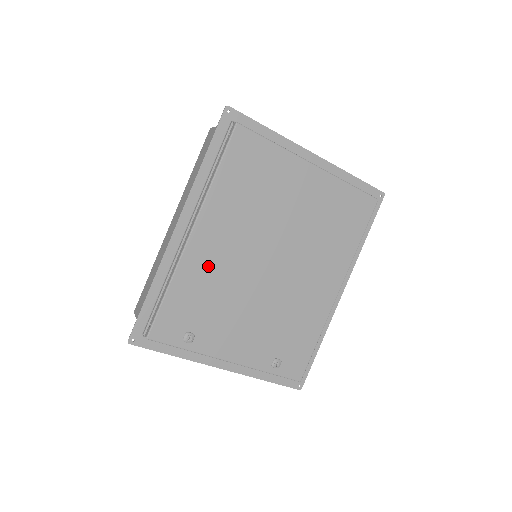
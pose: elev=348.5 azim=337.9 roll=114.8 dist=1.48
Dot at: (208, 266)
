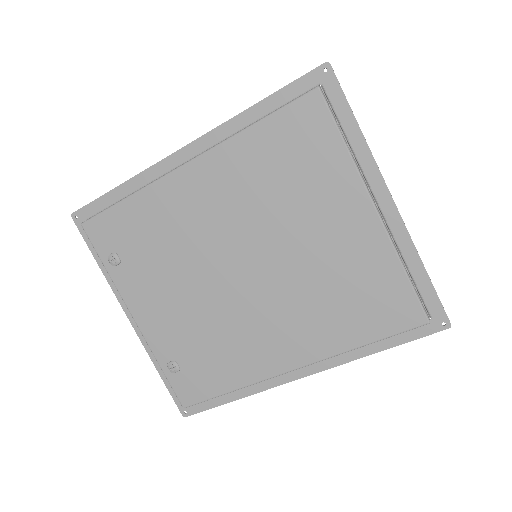
Dot at: (178, 211)
